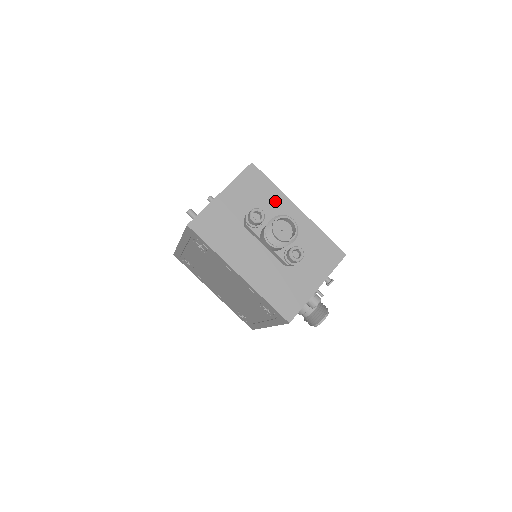
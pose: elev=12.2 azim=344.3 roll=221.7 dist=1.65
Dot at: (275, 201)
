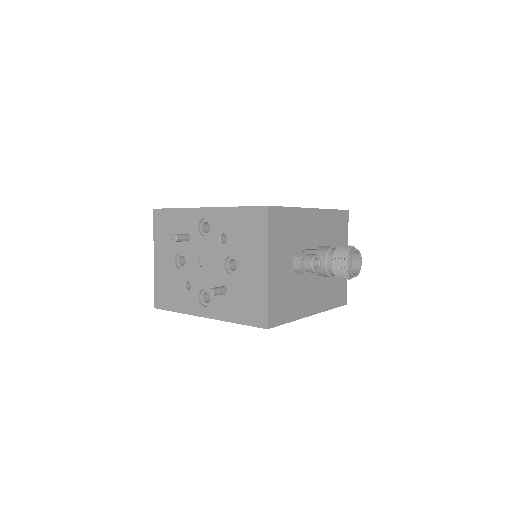
Dot at: (299, 223)
